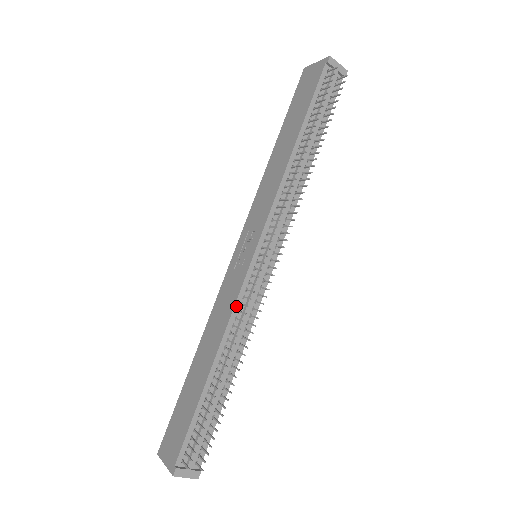
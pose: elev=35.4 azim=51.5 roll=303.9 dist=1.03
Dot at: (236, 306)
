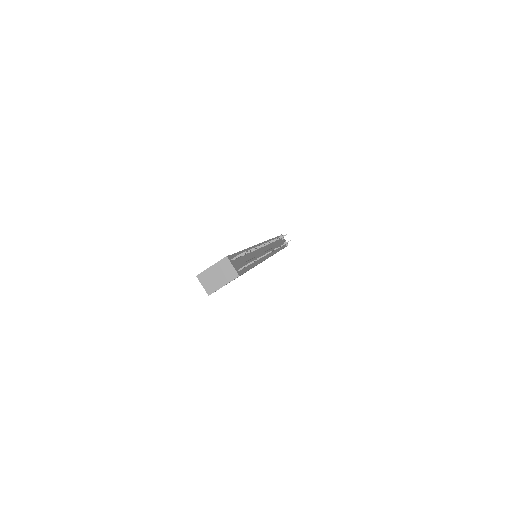
Dot at: (254, 247)
